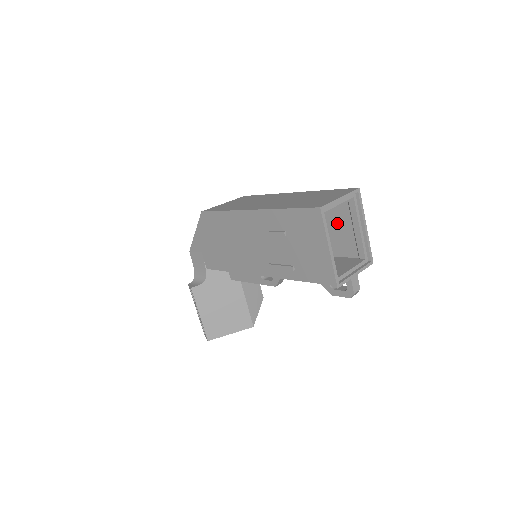
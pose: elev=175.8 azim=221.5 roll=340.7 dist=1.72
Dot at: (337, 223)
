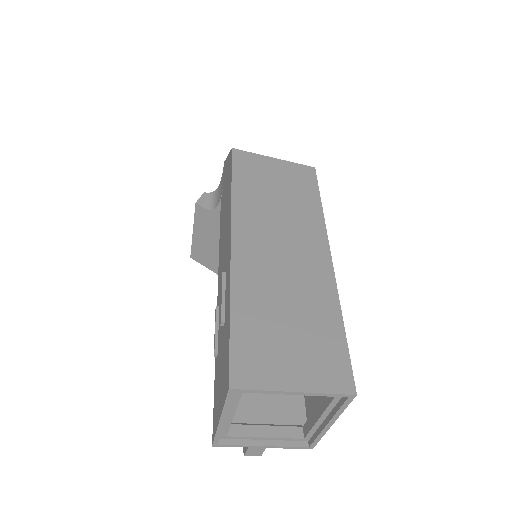
Dot at: occluded
